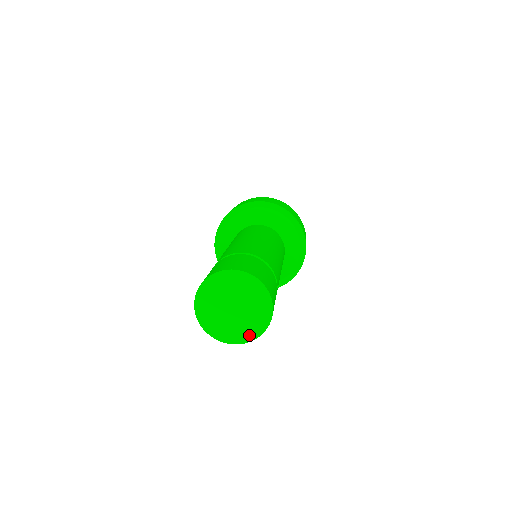
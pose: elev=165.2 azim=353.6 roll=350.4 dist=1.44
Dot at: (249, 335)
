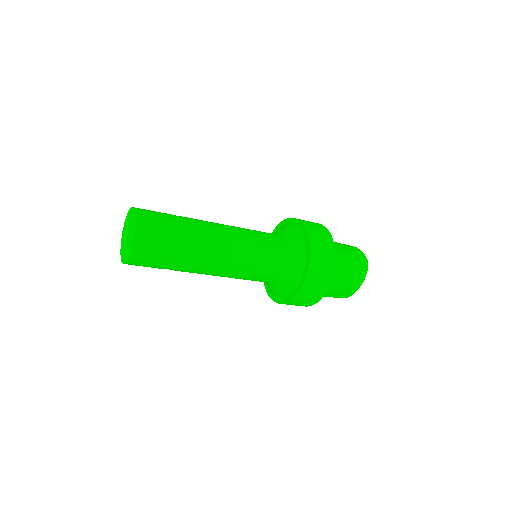
Dot at: (133, 237)
